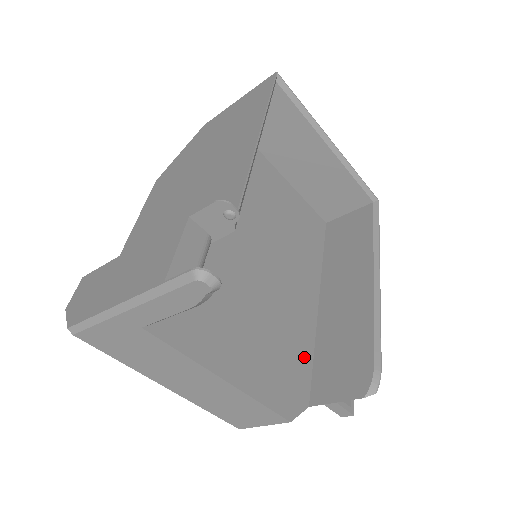
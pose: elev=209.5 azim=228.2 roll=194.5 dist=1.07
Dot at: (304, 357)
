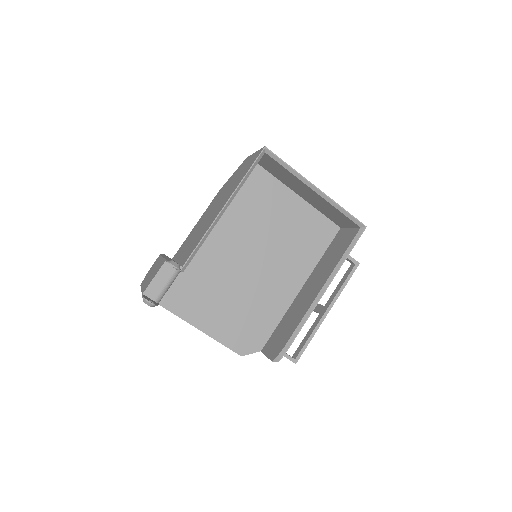
Dot at: (269, 323)
